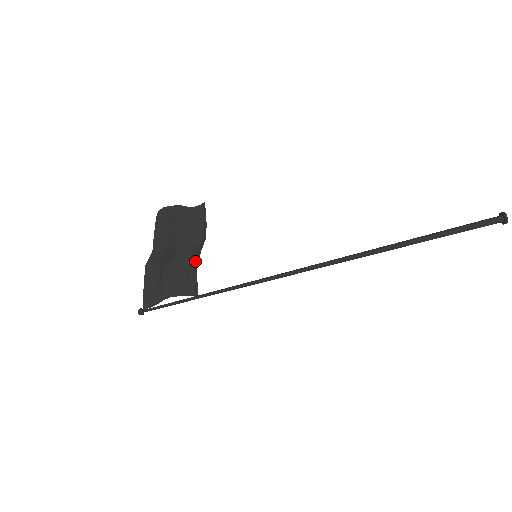
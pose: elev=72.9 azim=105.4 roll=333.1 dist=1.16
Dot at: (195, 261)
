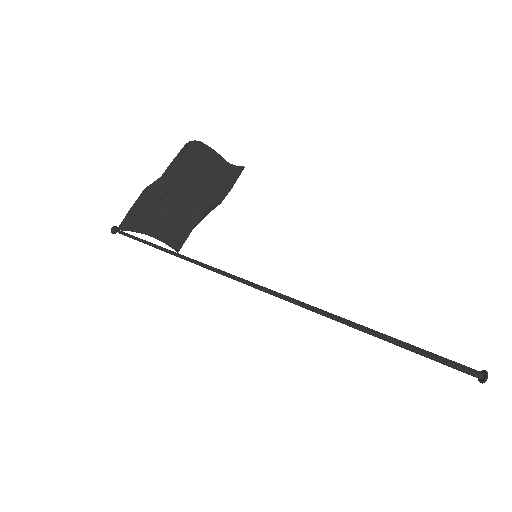
Dot at: (196, 219)
